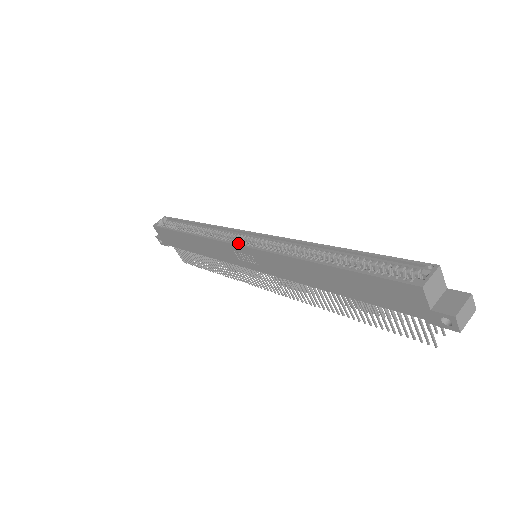
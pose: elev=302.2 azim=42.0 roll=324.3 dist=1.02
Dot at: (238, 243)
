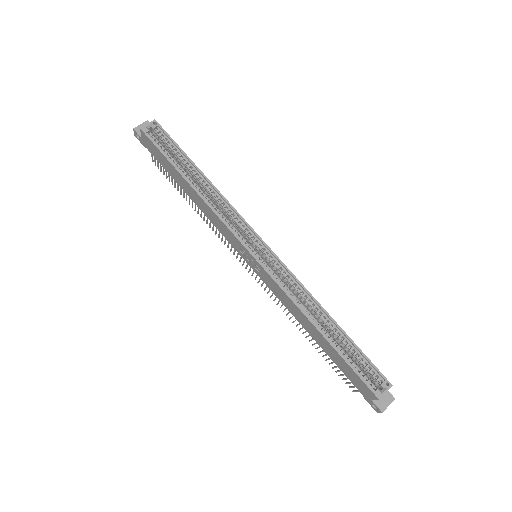
Dot at: (249, 246)
